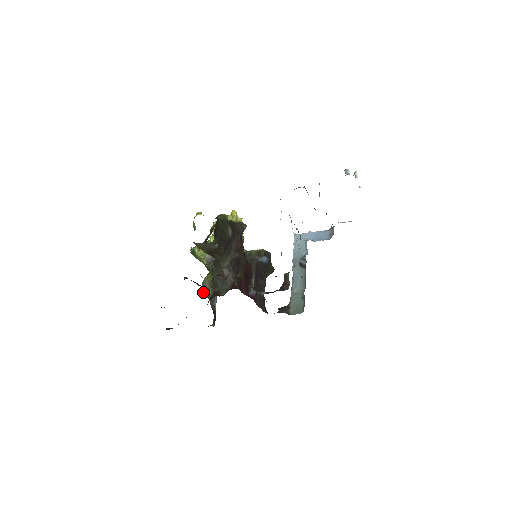
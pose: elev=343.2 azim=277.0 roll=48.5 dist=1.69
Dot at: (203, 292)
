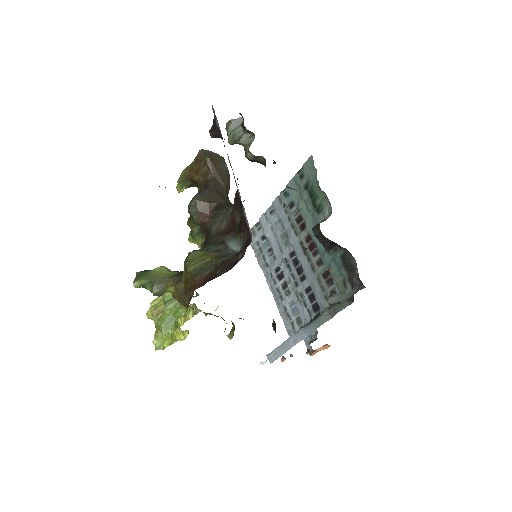
Dot at: (197, 251)
